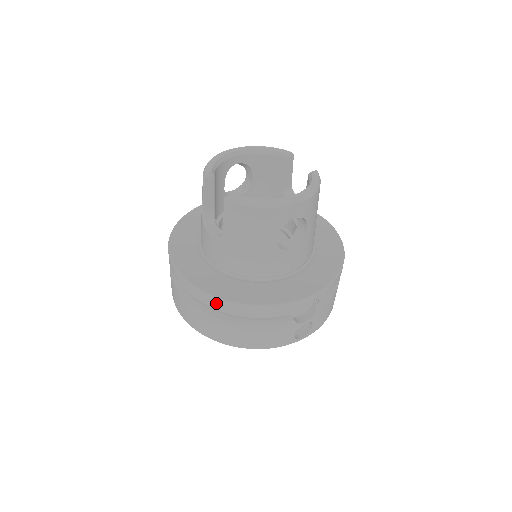
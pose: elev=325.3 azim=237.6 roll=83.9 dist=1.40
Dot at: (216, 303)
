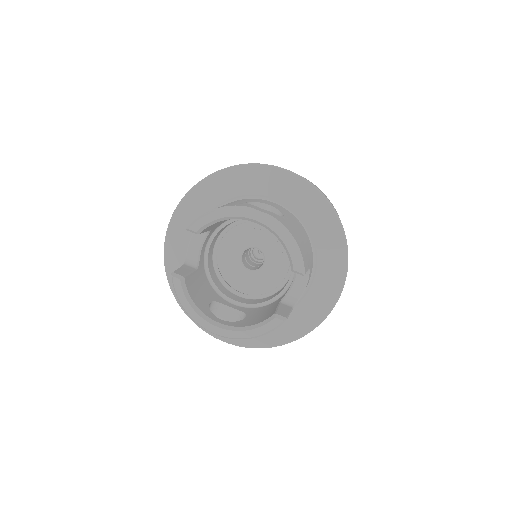
Dot at: occluded
